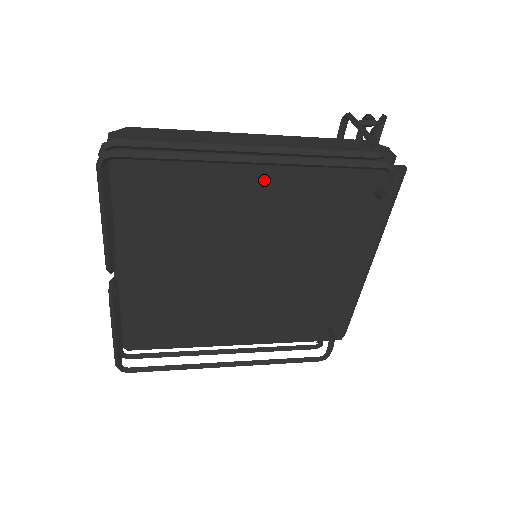
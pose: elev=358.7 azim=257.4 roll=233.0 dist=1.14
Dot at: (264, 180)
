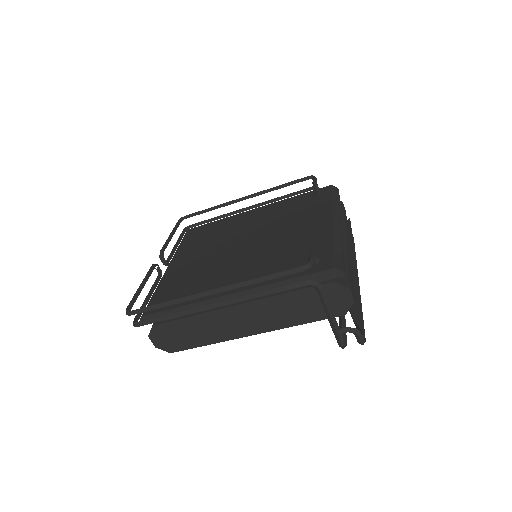
Dot at: (253, 213)
